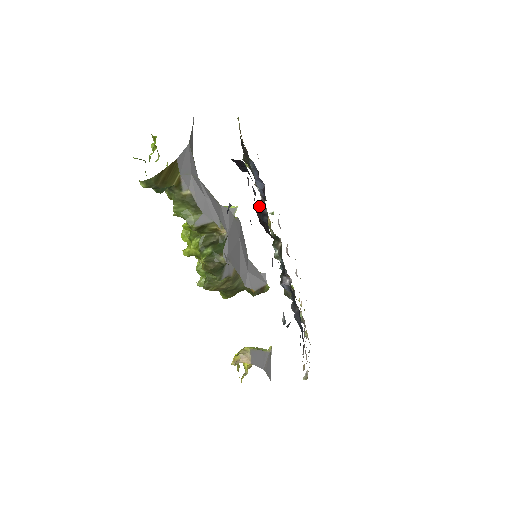
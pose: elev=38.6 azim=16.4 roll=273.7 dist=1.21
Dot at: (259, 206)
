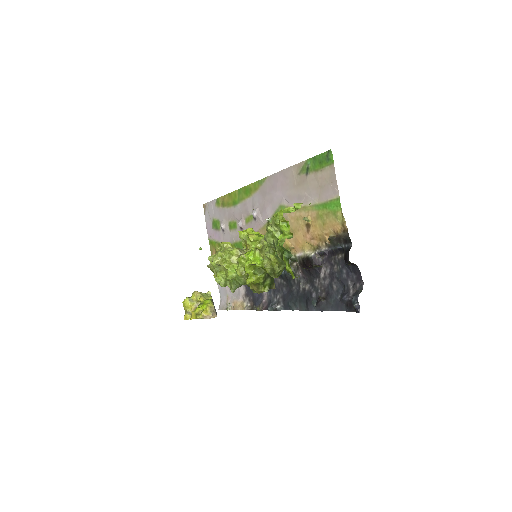
Dot at: (315, 259)
